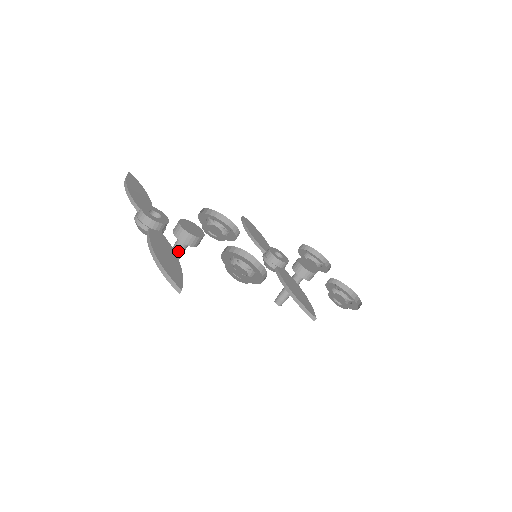
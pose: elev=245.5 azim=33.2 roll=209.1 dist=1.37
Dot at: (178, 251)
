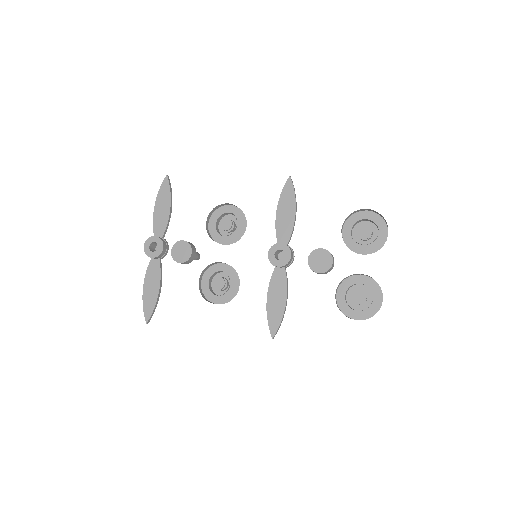
Dot at: occluded
